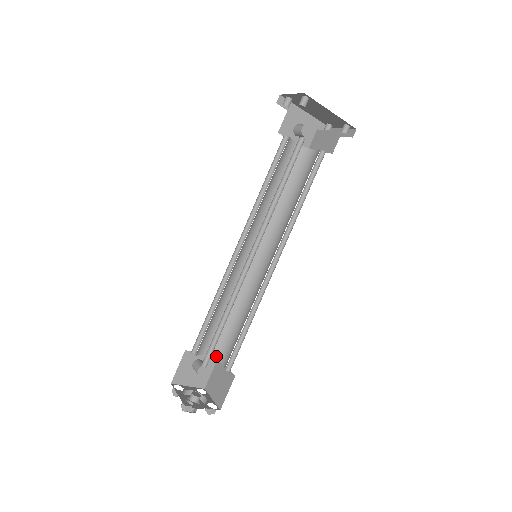
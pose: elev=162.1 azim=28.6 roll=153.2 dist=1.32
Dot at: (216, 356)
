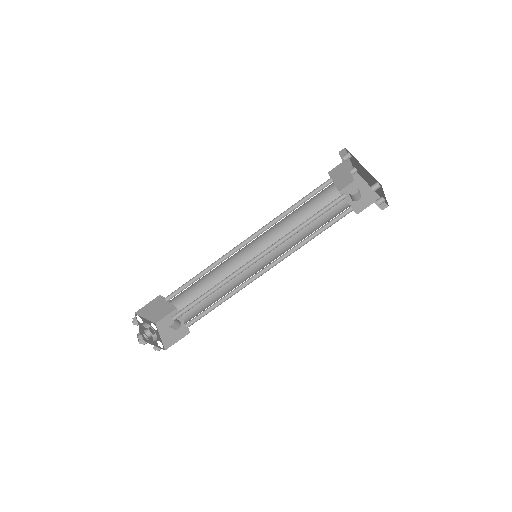
Dot at: (186, 322)
